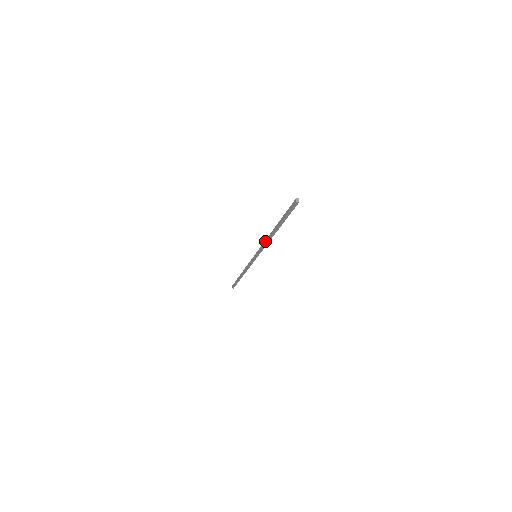
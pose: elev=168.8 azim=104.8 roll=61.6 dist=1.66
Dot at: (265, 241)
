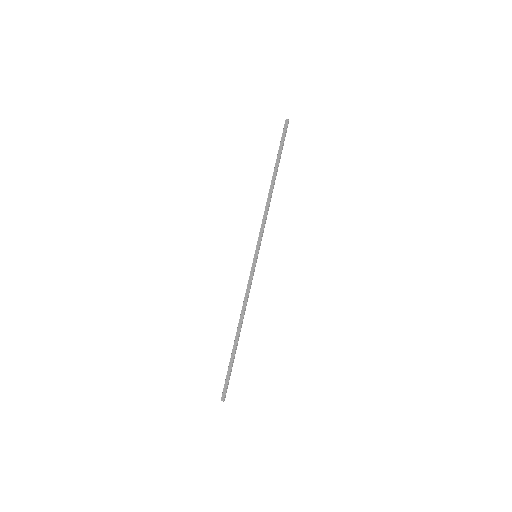
Dot at: (265, 211)
